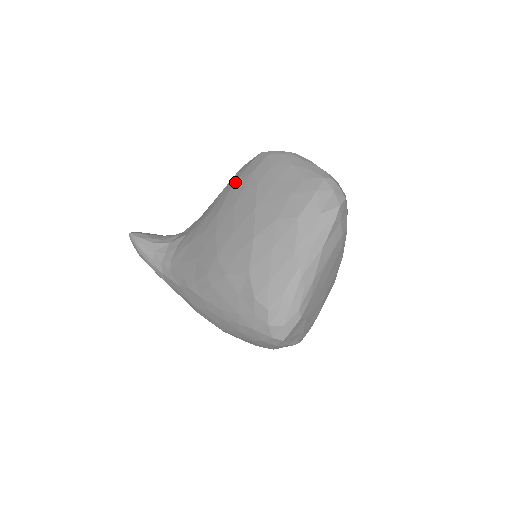
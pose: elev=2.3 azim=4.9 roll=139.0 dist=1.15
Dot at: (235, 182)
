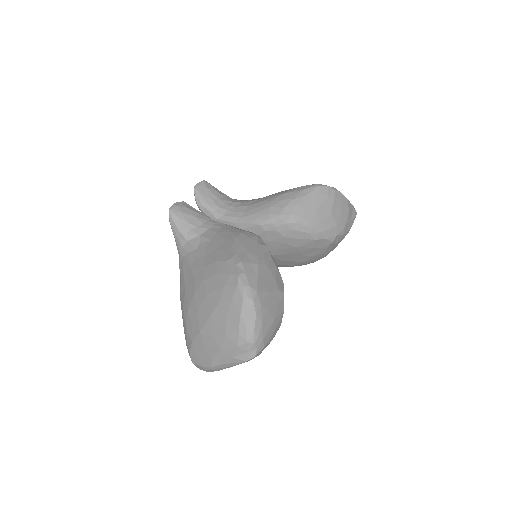
Dot at: (218, 275)
